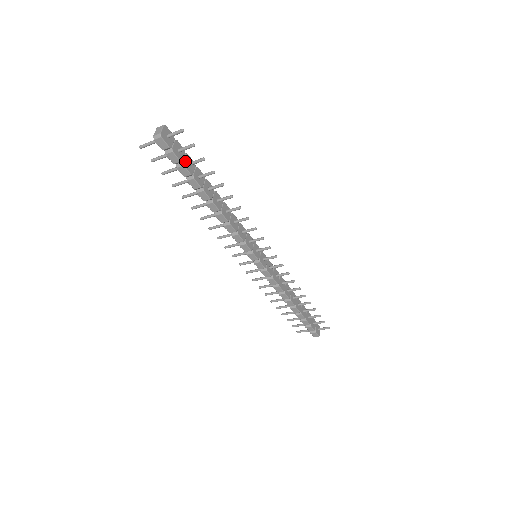
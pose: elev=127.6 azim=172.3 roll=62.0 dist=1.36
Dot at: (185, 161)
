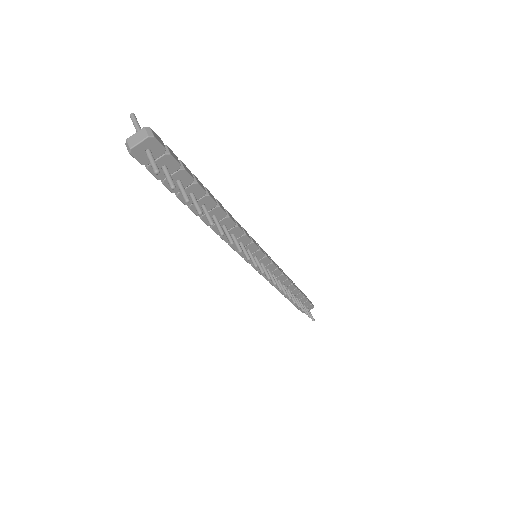
Dot at: occluded
